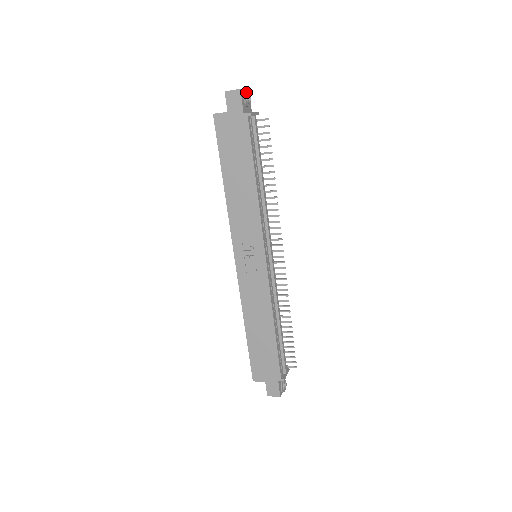
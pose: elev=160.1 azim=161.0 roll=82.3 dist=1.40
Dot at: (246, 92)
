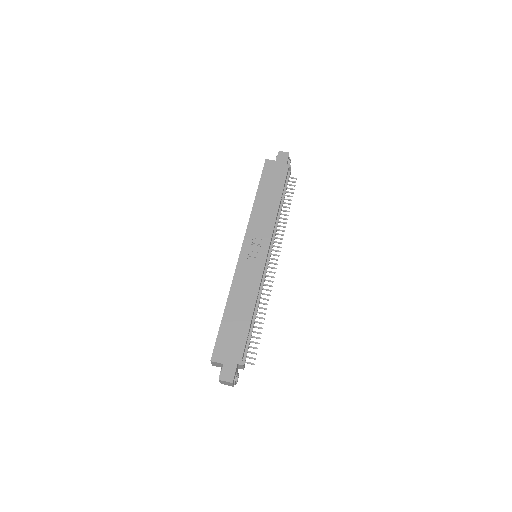
Dot at: occluded
